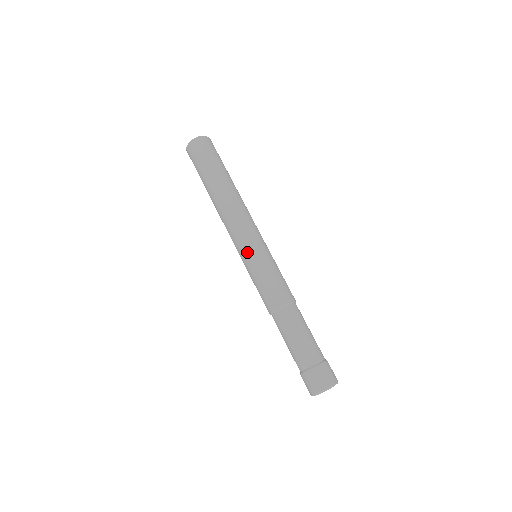
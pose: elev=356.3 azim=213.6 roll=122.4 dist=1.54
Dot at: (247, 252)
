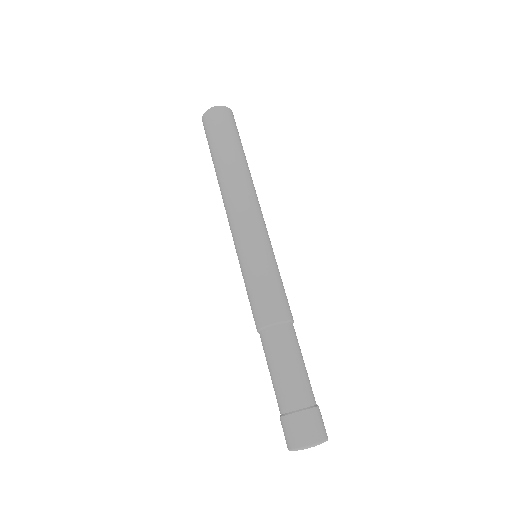
Dot at: (256, 244)
